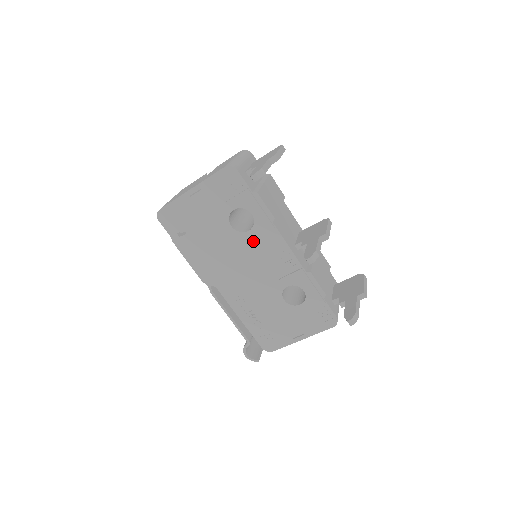
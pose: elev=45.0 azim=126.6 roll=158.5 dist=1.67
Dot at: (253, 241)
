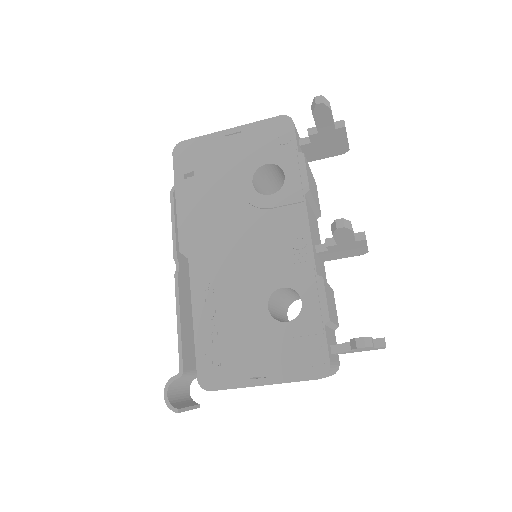
Dot at: (269, 211)
